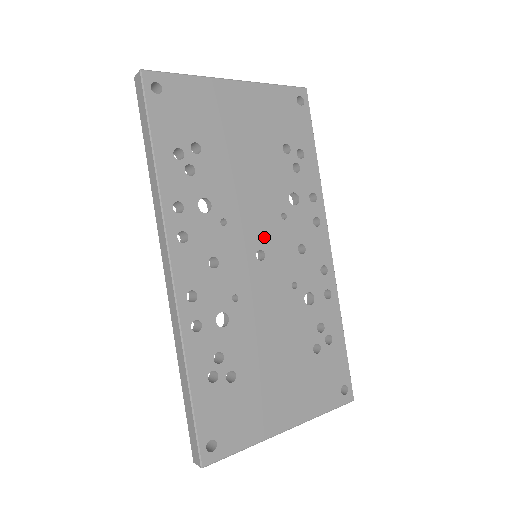
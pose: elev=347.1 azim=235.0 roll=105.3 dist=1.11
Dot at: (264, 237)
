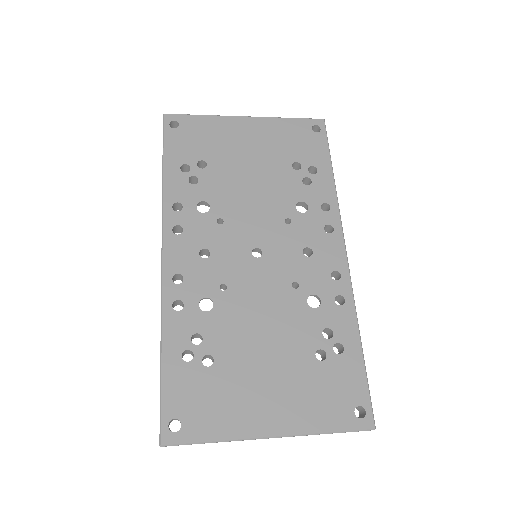
Dot at: (263, 237)
